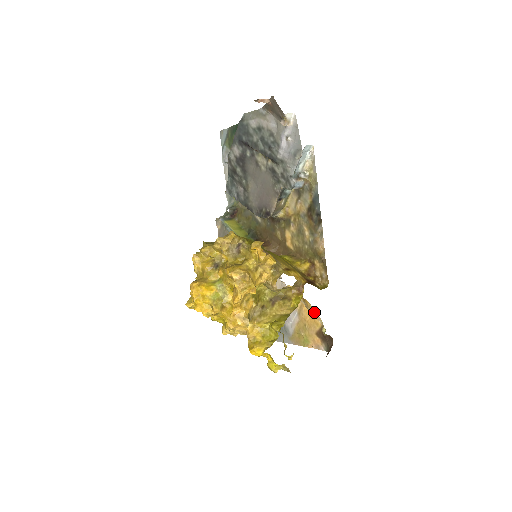
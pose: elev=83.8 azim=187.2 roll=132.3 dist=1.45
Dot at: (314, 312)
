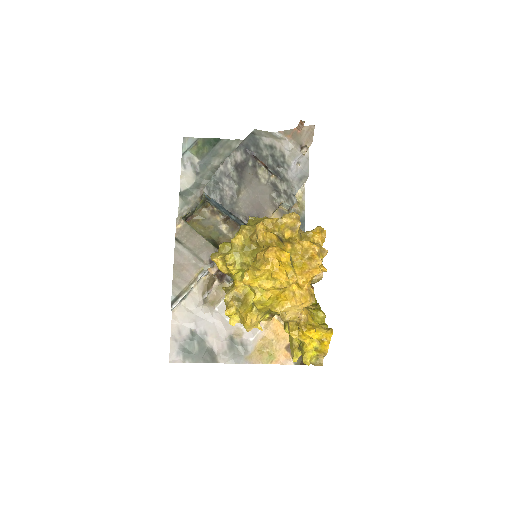
Dot at: occluded
